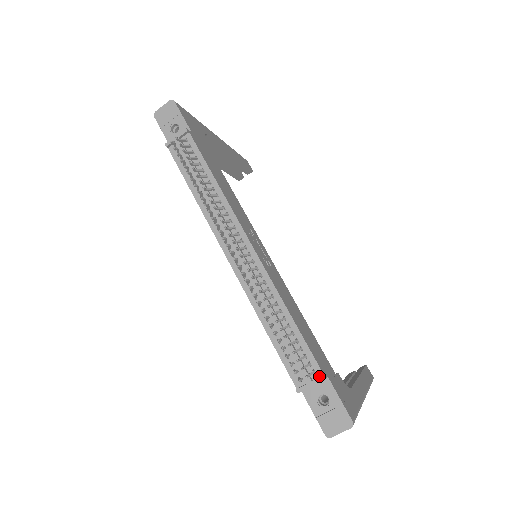
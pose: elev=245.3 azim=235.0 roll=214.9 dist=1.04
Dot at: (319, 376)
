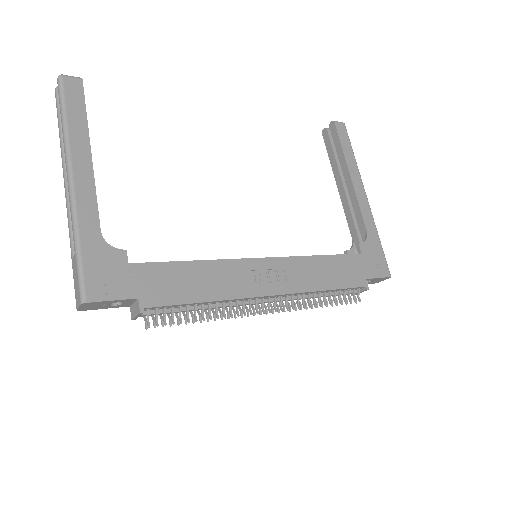
Dot at: (363, 288)
